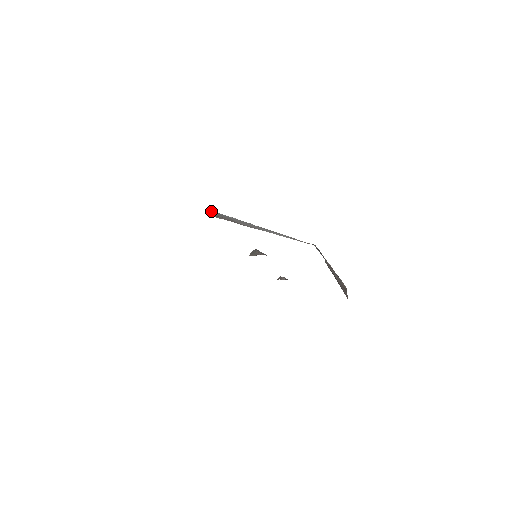
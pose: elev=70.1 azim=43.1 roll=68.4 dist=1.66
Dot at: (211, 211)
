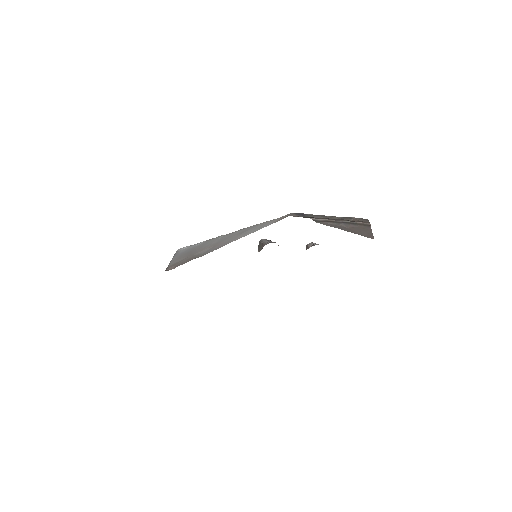
Dot at: (178, 252)
